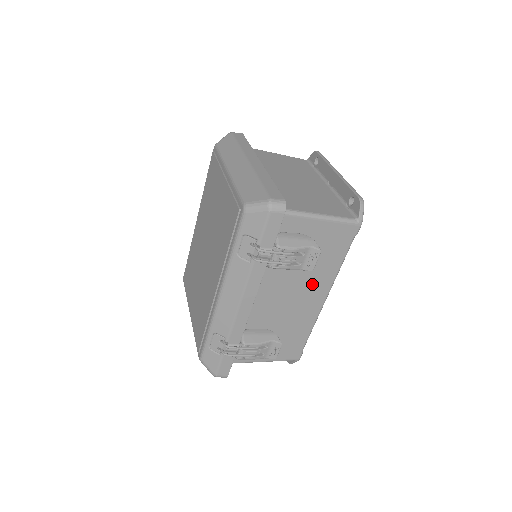
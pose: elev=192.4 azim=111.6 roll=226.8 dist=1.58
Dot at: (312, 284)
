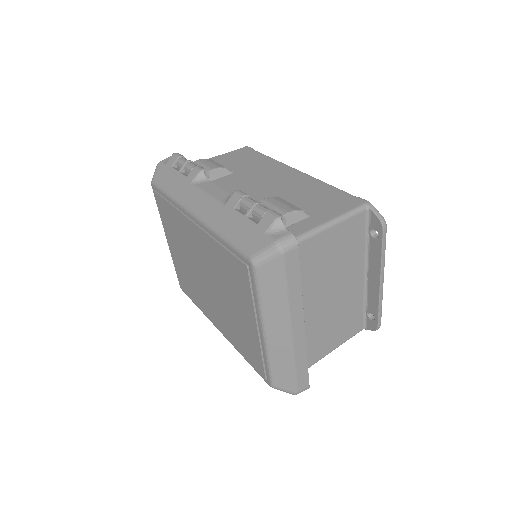
Dot at: occluded
